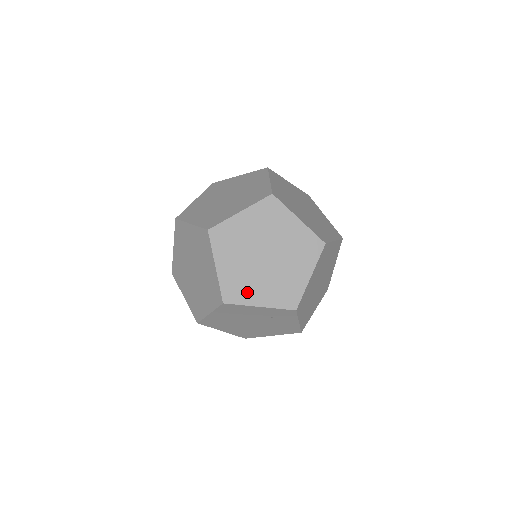
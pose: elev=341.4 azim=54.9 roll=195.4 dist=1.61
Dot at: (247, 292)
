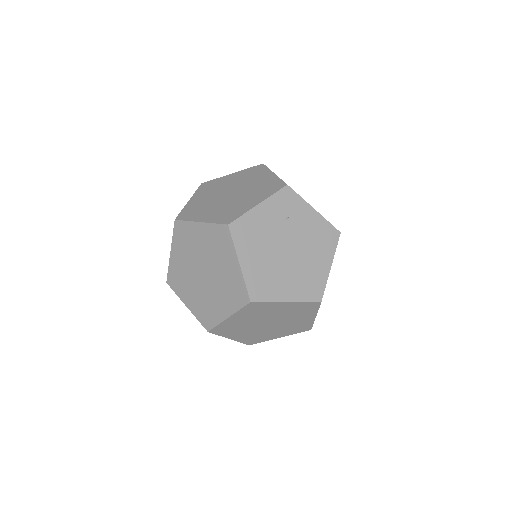
Dot at: occluded
